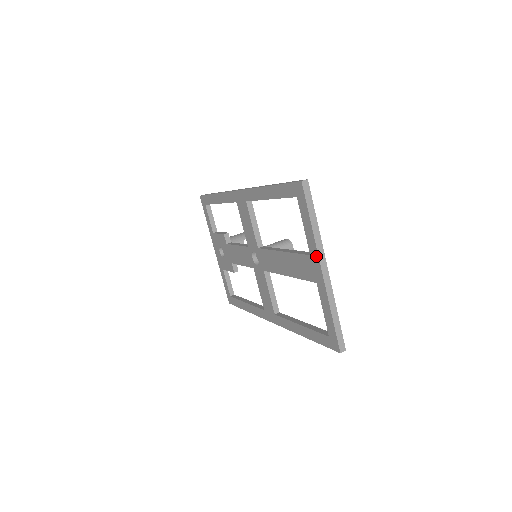
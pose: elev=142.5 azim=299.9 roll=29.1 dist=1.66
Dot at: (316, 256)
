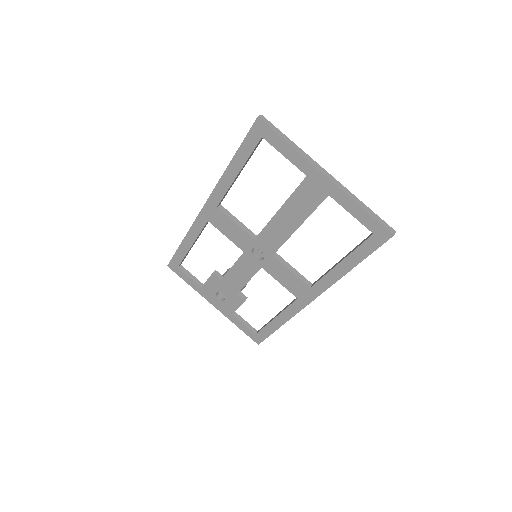
Dot at: (312, 169)
